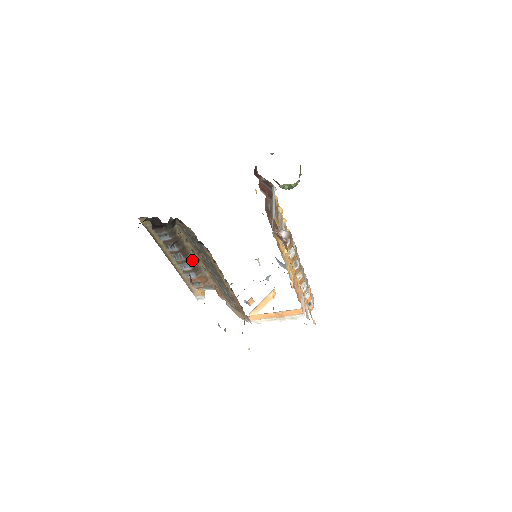
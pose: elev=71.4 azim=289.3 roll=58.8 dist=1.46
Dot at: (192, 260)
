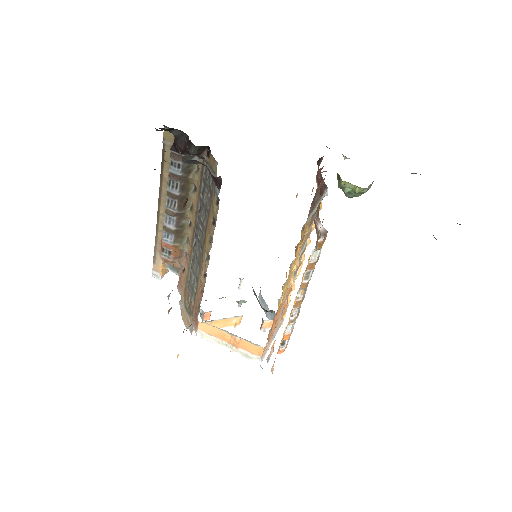
Dot at: (183, 220)
